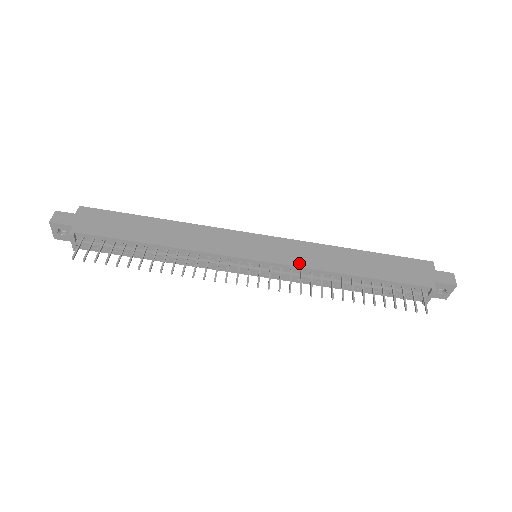
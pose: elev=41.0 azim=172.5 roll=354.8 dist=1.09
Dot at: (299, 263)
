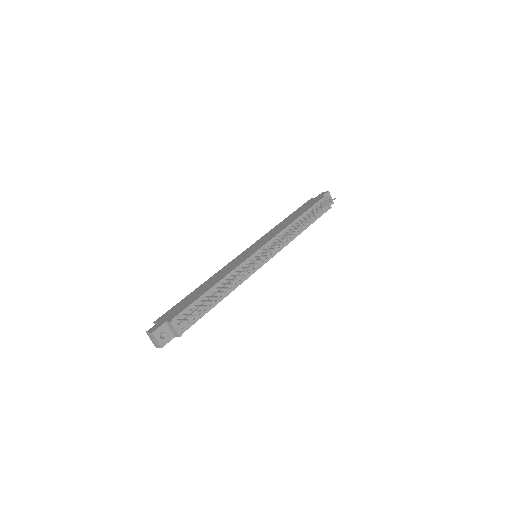
Dot at: (274, 235)
